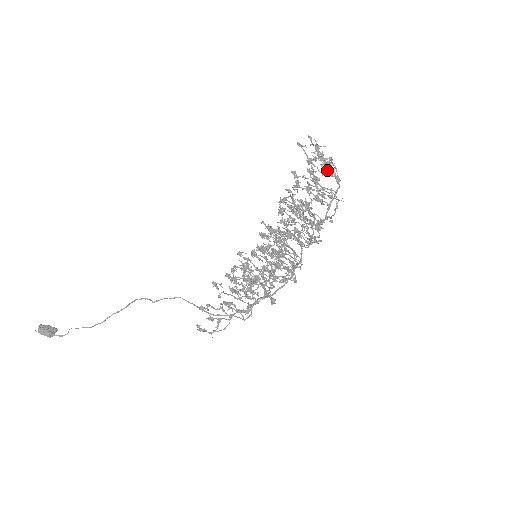
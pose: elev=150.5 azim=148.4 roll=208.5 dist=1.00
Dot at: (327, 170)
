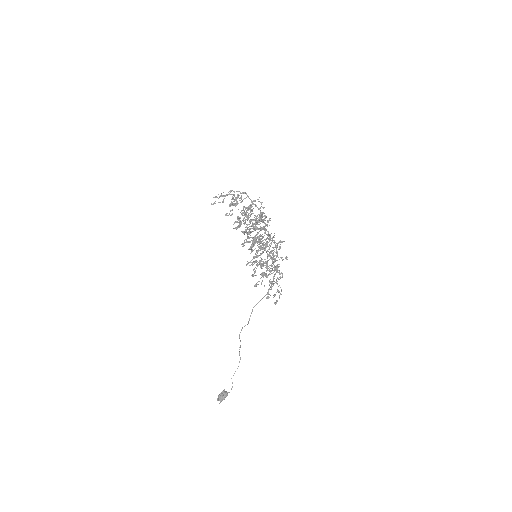
Dot at: (240, 198)
